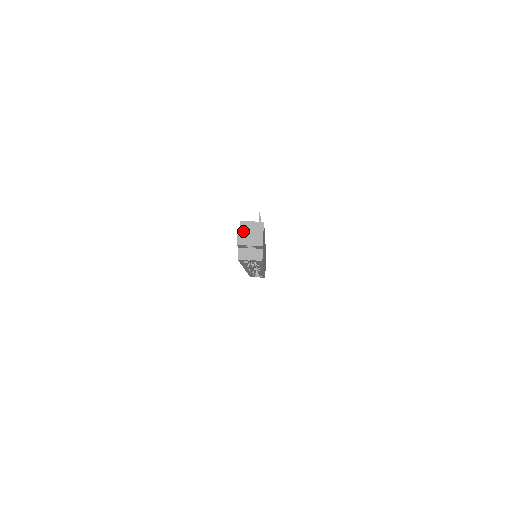
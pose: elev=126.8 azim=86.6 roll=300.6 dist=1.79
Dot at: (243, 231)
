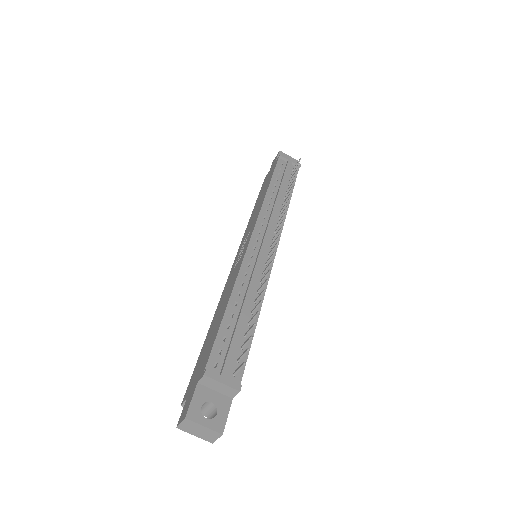
Dot at: (191, 423)
